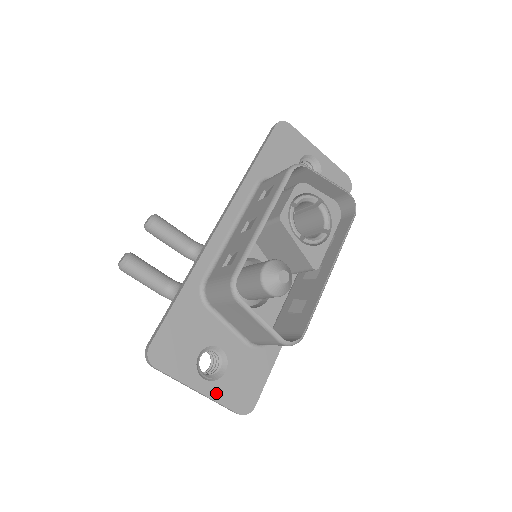
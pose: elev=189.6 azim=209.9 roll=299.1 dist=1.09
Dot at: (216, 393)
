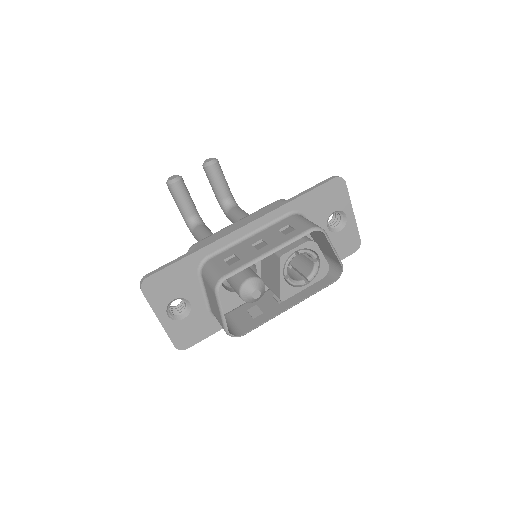
Dot at: (169, 327)
